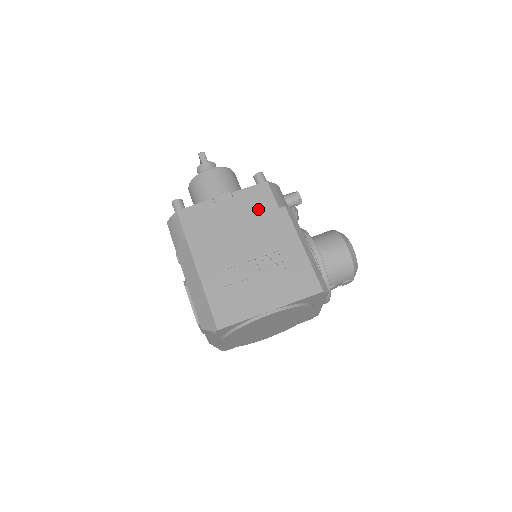
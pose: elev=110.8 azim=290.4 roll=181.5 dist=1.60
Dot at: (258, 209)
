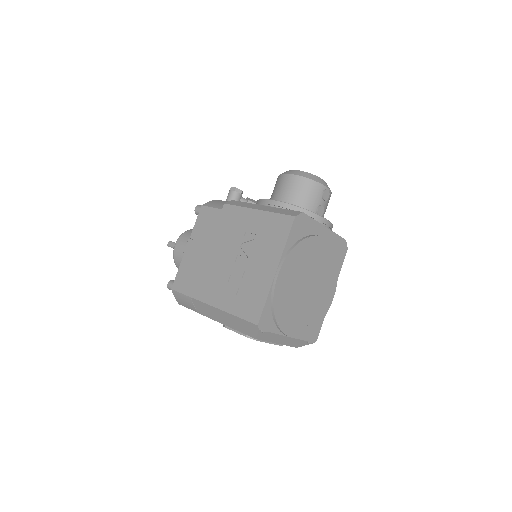
Dot at: (211, 226)
